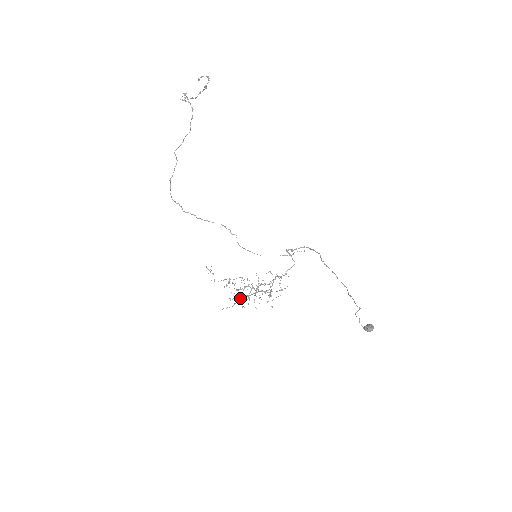
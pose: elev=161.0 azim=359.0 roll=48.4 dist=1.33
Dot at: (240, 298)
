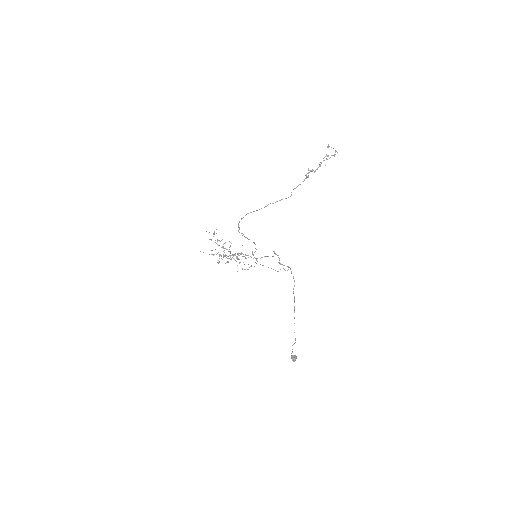
Dot at: (220, 255)
